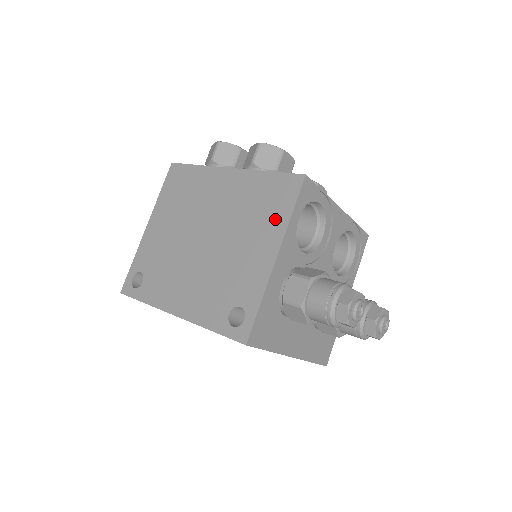
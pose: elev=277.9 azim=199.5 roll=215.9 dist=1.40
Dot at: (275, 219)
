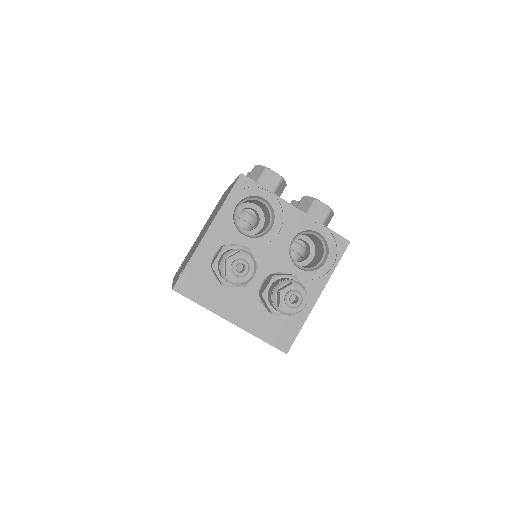
Dot at: occluded
